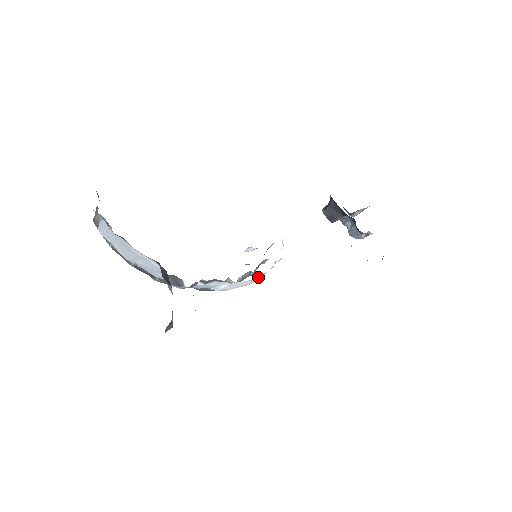
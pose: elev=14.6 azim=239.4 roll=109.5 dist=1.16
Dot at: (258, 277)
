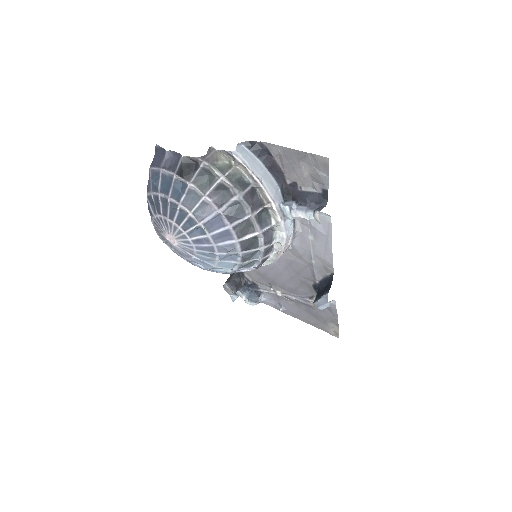
Dot at: occluded
